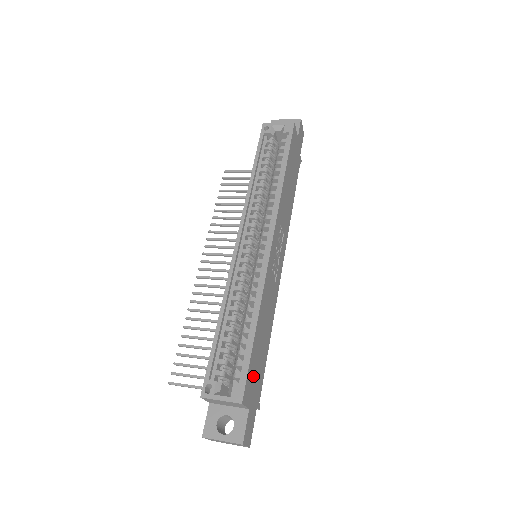
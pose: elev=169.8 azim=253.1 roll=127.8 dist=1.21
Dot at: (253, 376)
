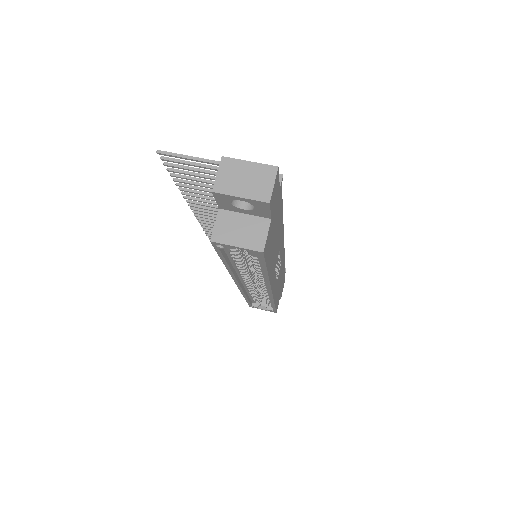
Dot at: occluded
